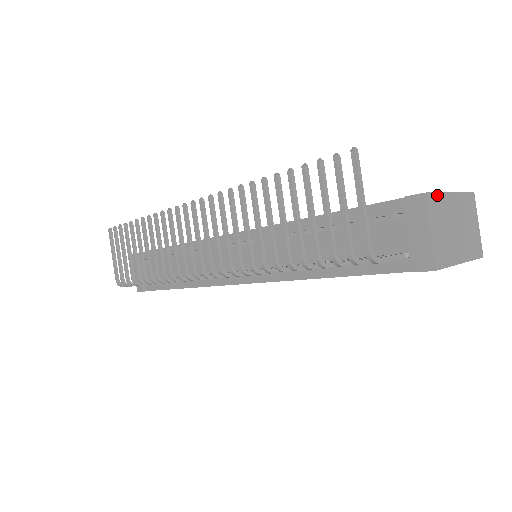
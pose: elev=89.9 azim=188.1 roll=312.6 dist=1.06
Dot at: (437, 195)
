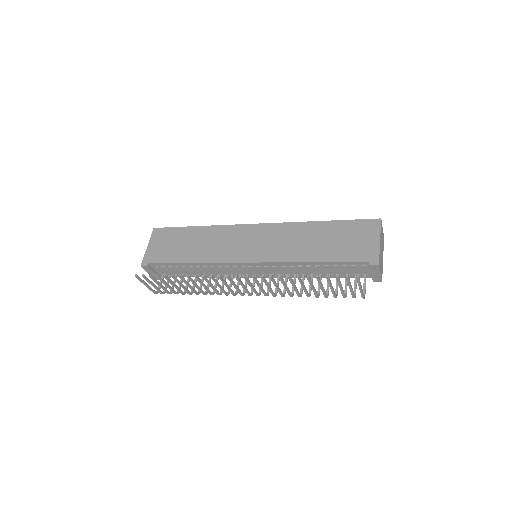
Dot at: (379, 255)
